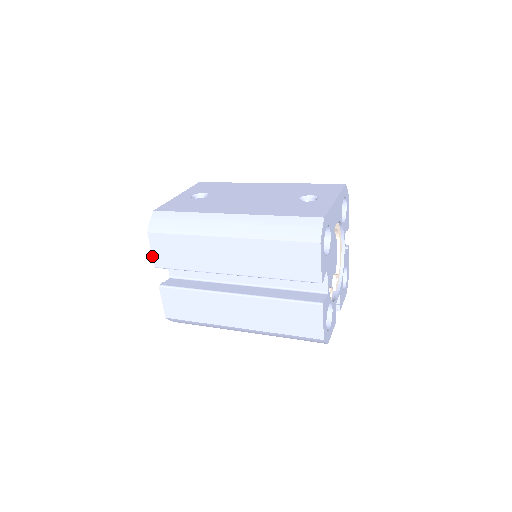
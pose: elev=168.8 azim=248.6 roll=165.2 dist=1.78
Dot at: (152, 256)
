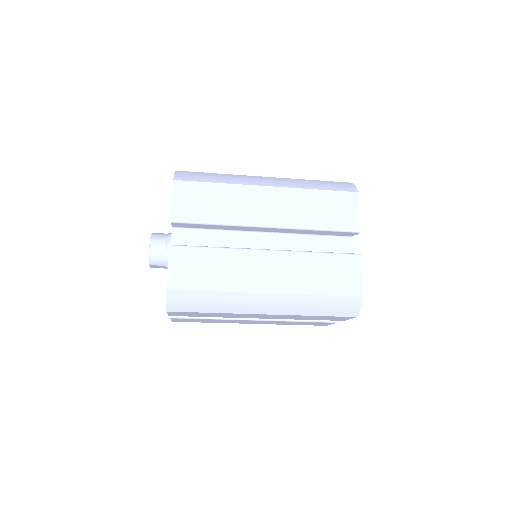
Dot at: (171, 207)
